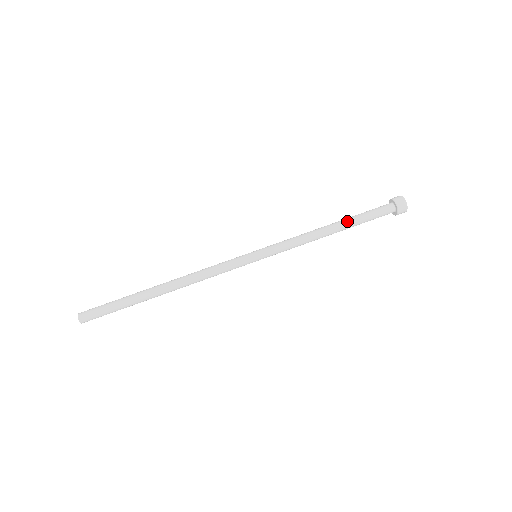
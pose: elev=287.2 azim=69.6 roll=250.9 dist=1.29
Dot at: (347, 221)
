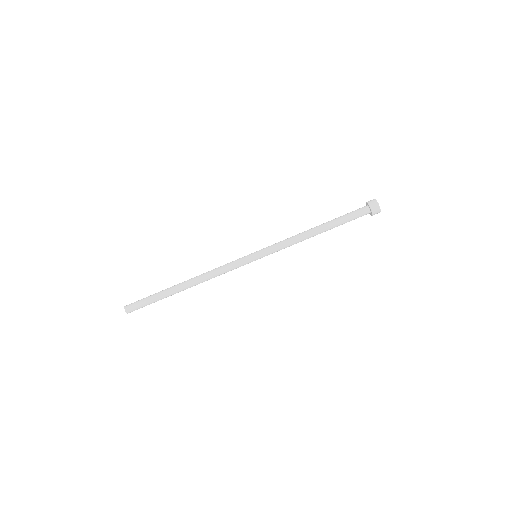
Dot at: (328, 223)
